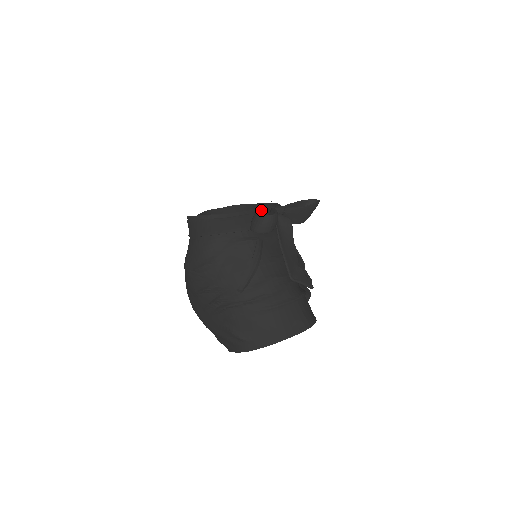
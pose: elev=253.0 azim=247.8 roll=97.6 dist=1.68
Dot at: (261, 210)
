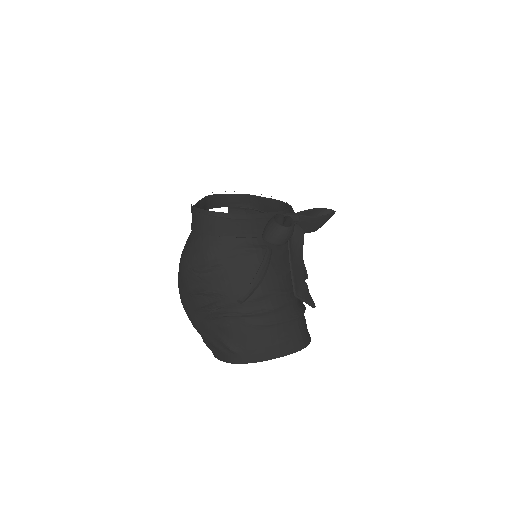
Dot at: (276, 217)
